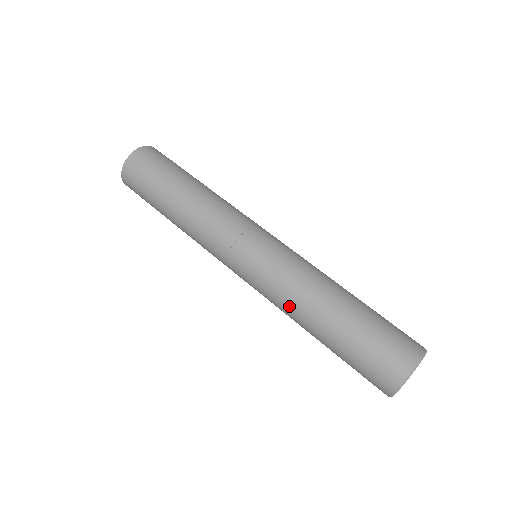
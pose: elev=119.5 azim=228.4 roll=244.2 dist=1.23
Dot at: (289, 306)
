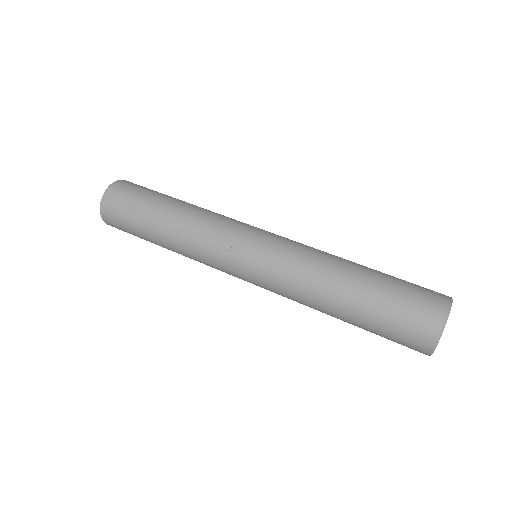
Dot at: (303, 297)
